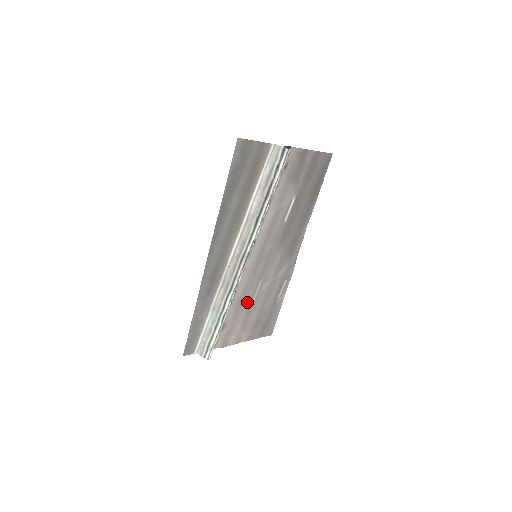
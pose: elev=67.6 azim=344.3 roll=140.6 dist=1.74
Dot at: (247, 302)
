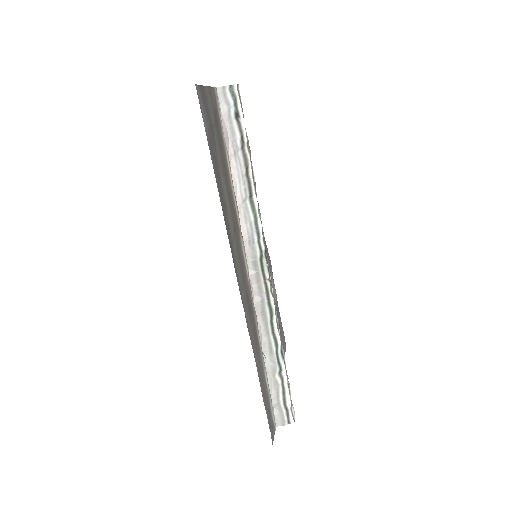
Dot at: occluded
